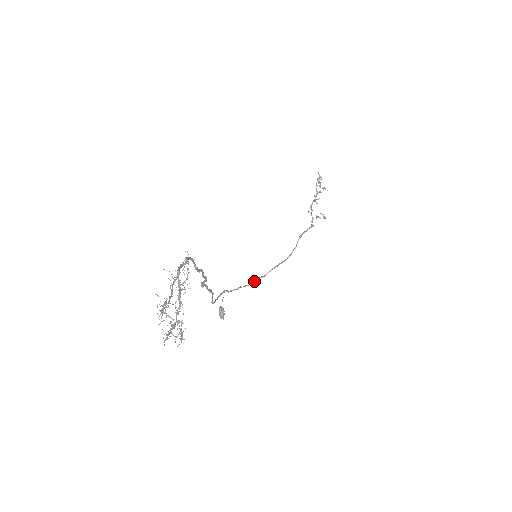
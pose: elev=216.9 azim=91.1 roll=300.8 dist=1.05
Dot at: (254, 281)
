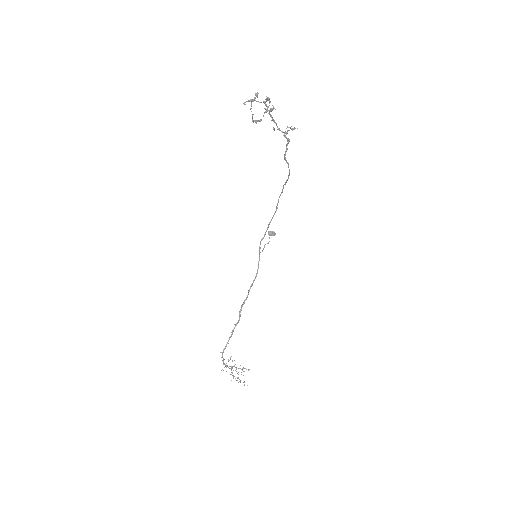
Dot at: (276, 207)
